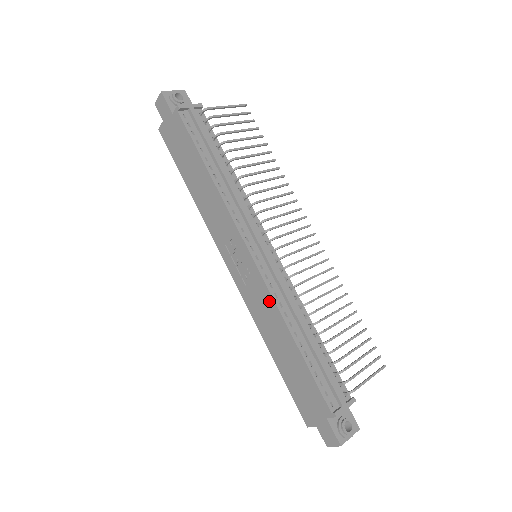
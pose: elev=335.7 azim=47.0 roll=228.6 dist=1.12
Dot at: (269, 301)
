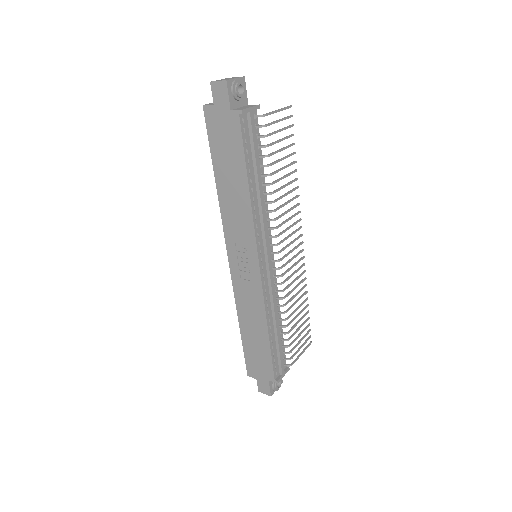
Dot at: (259, 301)
